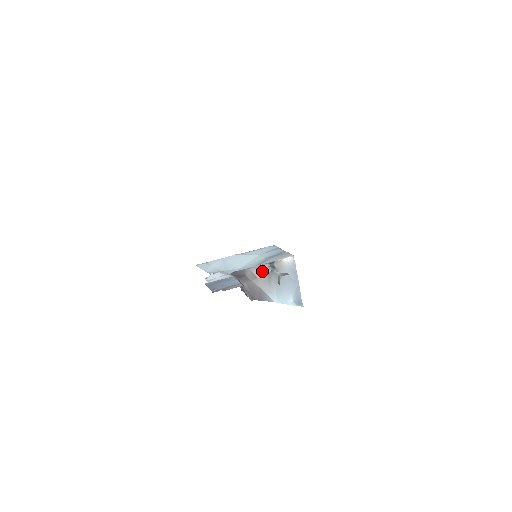
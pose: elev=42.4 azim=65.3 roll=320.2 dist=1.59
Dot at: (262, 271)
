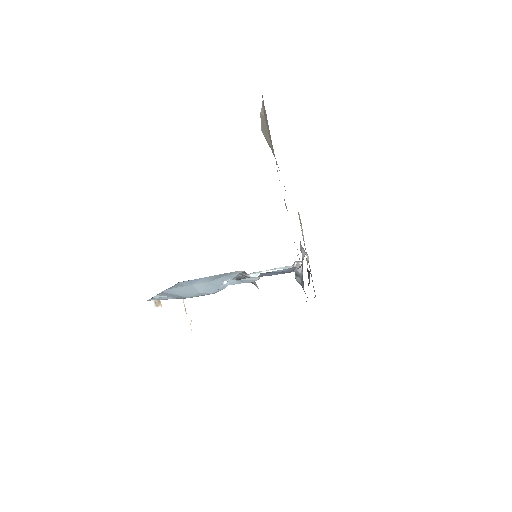
Dot at: occluded
